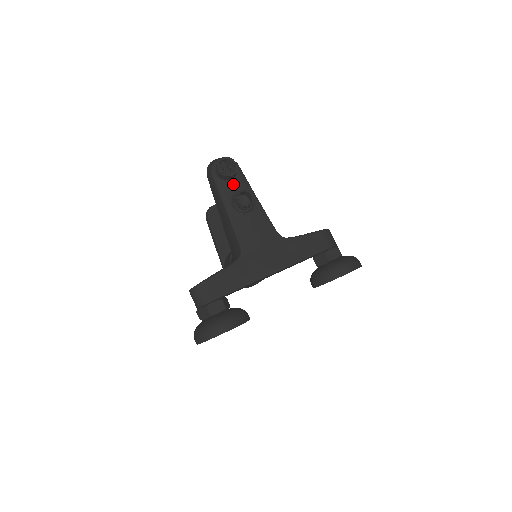
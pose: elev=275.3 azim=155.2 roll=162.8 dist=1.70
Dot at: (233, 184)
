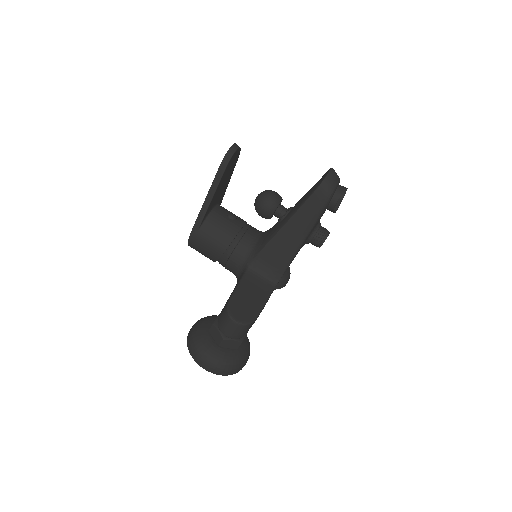
Dot at: occluded
